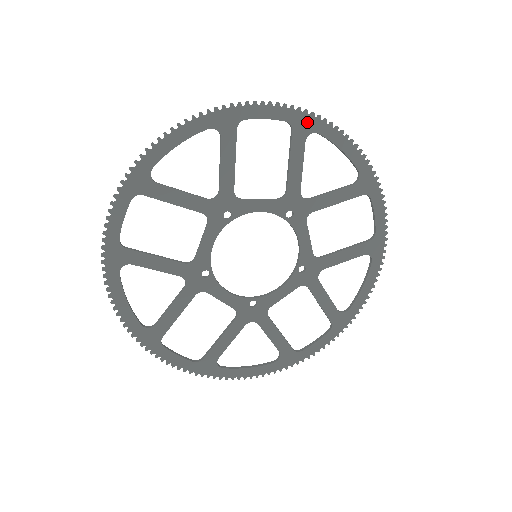
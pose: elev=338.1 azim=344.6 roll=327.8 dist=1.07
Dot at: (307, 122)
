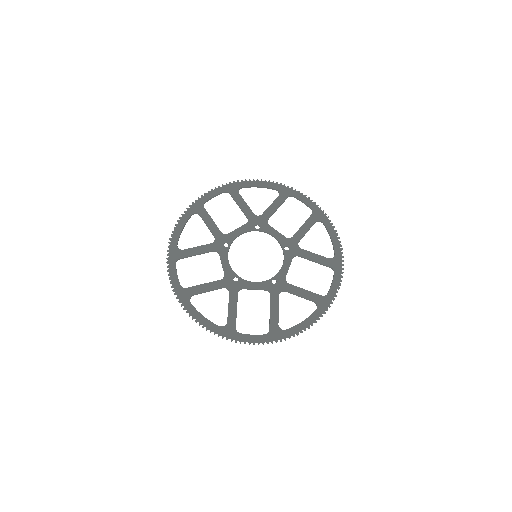
Dot at: (321, 215)
